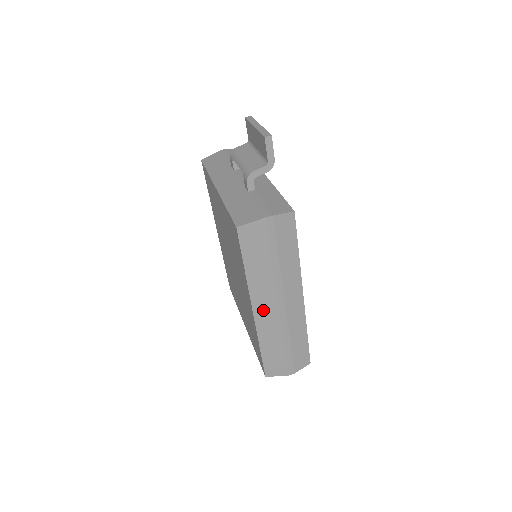
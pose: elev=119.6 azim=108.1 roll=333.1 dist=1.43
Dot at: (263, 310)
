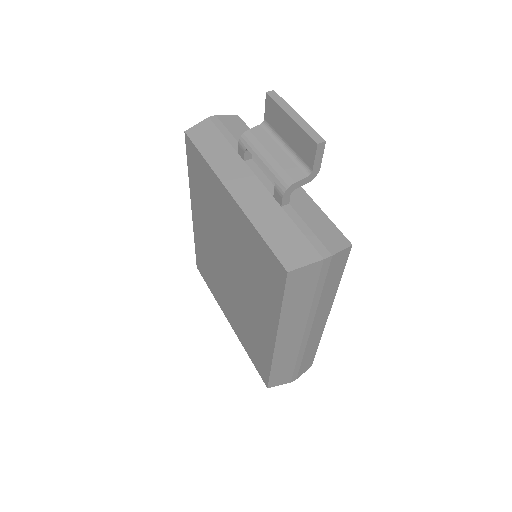
Dot at: (287, 339)
